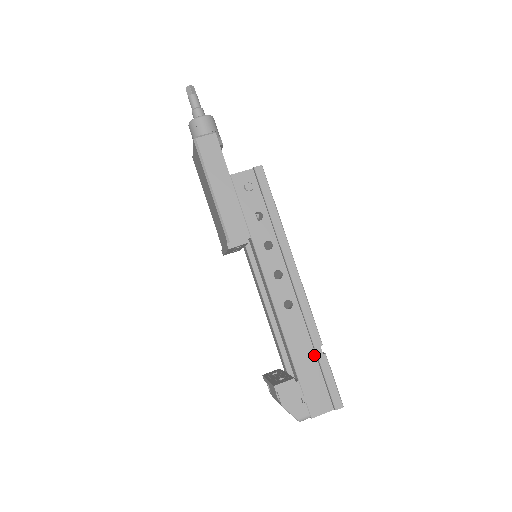
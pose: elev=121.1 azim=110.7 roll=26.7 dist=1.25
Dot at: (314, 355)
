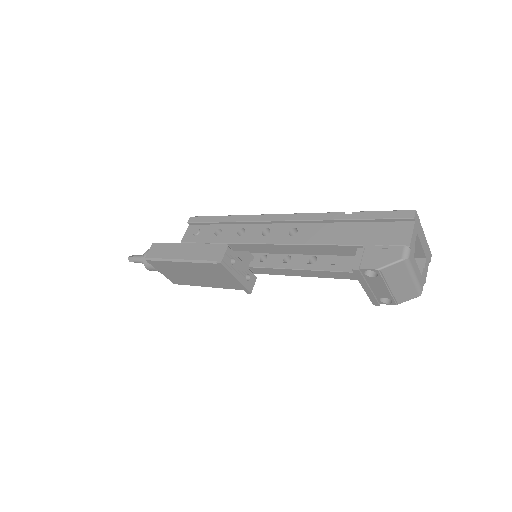
Dot at: (350, 224)
